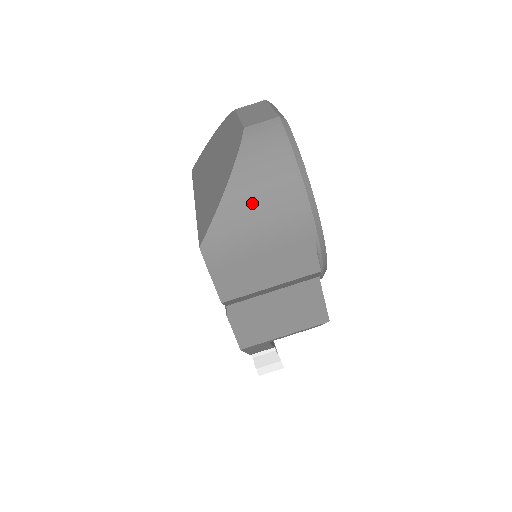
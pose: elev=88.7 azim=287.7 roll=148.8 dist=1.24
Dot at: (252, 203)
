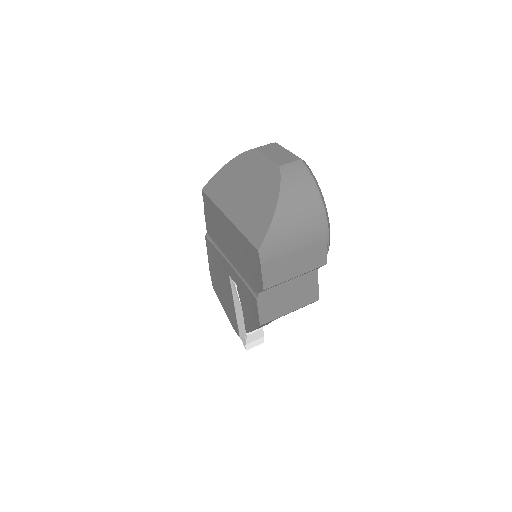
Dot at: (293, 219)
